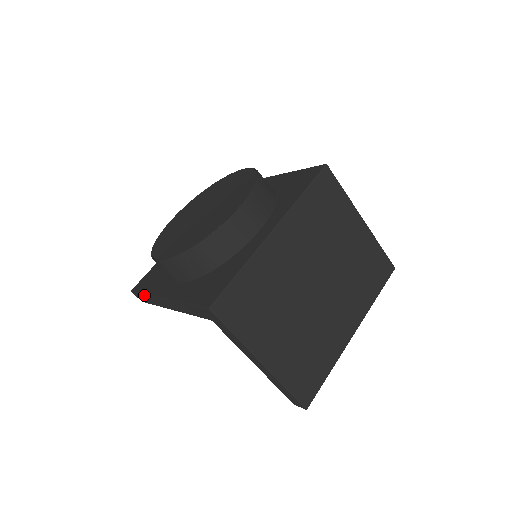
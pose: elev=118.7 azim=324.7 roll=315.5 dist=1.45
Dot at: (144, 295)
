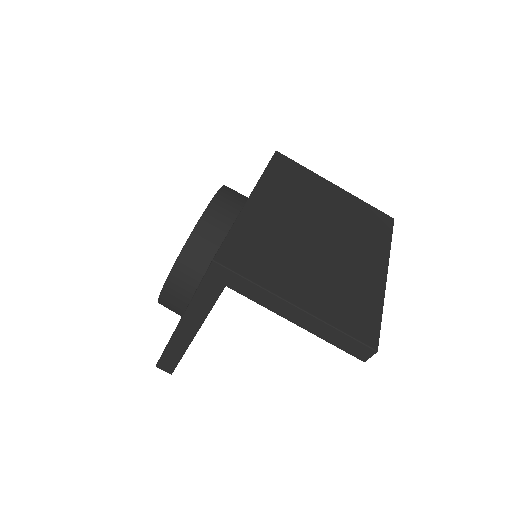
Dot at: (166, 350)
